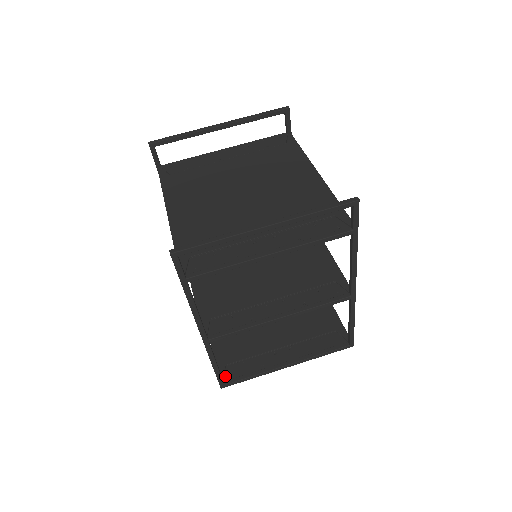
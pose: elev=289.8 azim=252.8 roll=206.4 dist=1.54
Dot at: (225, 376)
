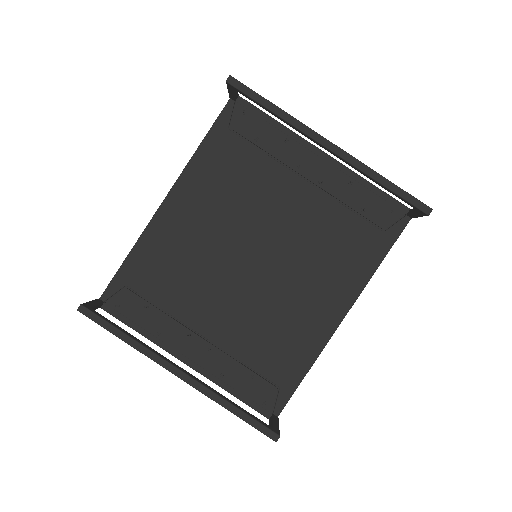
Dot at: occluded
